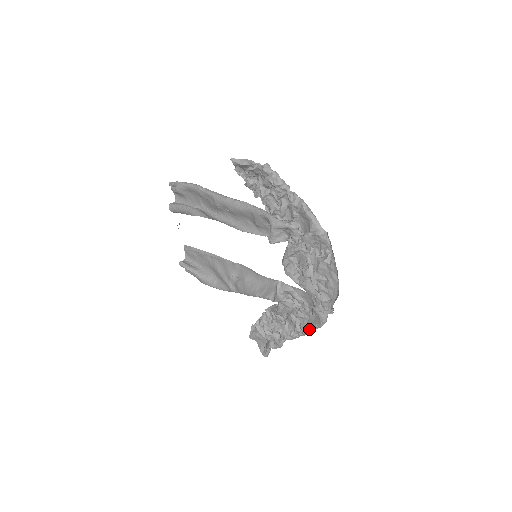
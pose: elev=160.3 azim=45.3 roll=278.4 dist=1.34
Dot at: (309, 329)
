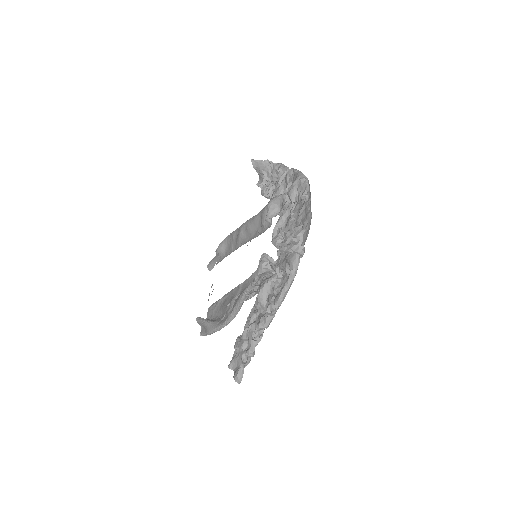
Dot at: (280, 292)
